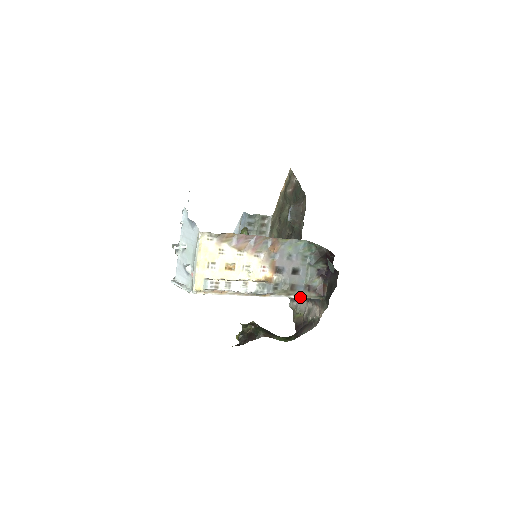
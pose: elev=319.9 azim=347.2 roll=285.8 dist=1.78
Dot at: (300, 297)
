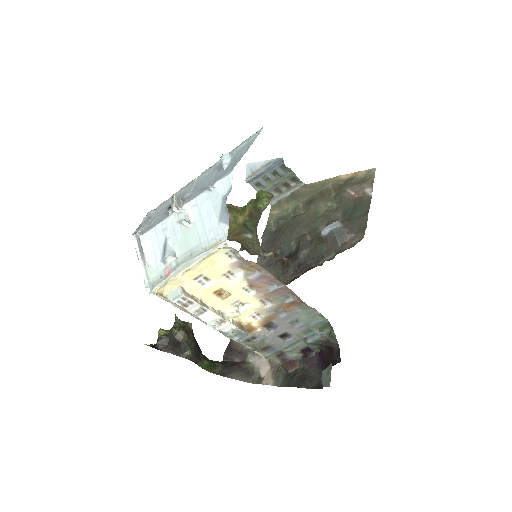
Dot at: (263, 356)
